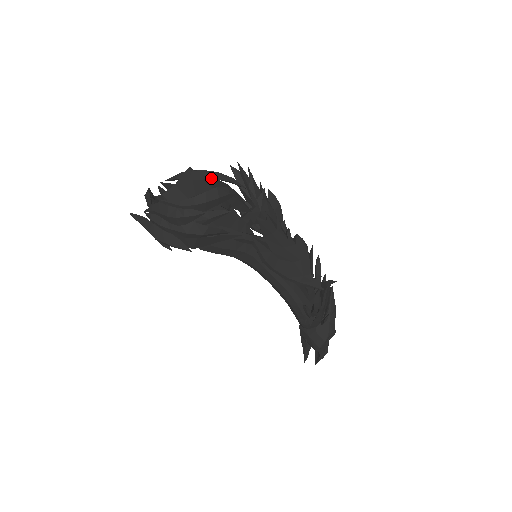
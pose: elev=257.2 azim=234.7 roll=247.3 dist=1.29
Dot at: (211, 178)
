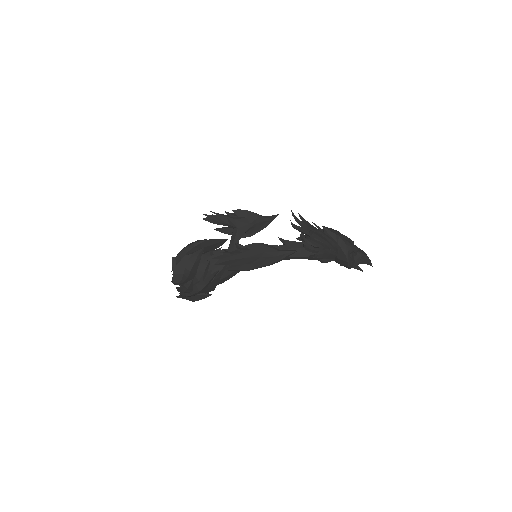
Dot at: (184, 255)
